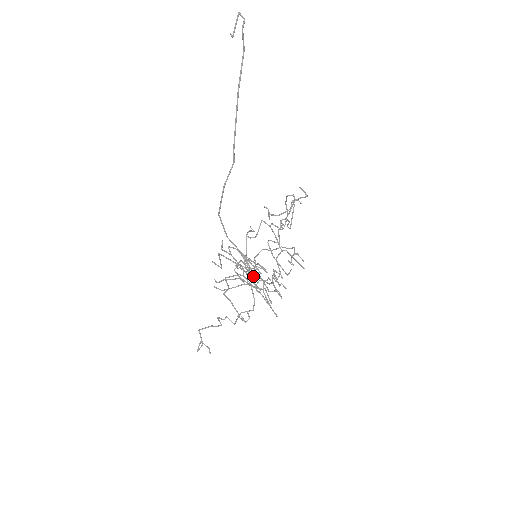
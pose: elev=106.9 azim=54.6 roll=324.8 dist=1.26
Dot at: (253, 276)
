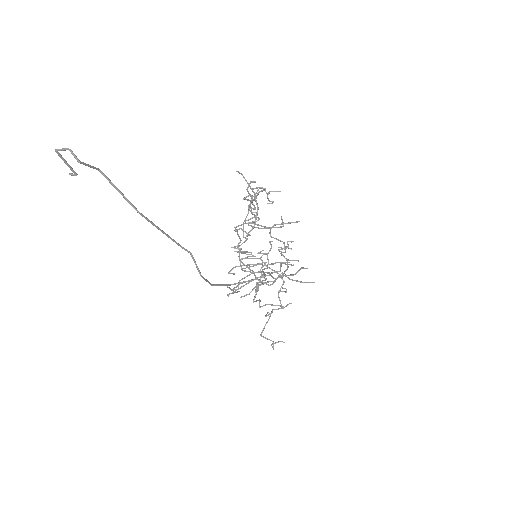
Dot at: occluded
